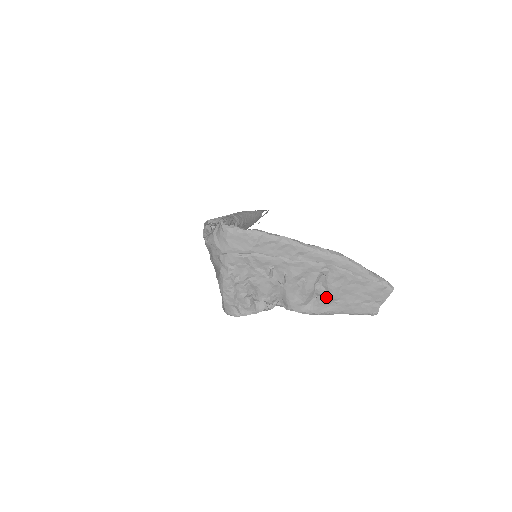
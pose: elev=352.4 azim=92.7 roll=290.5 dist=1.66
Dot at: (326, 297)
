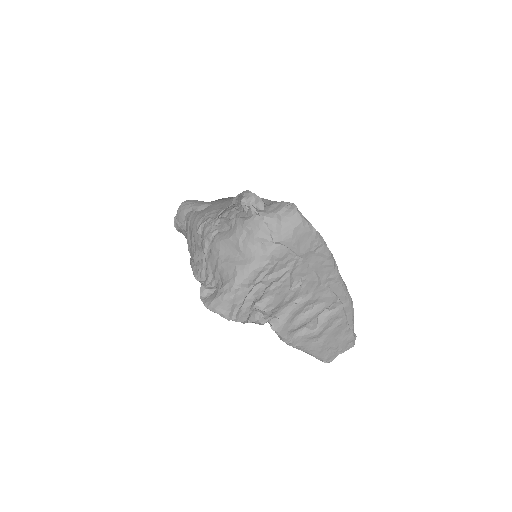
Dot at: (314, 332)
